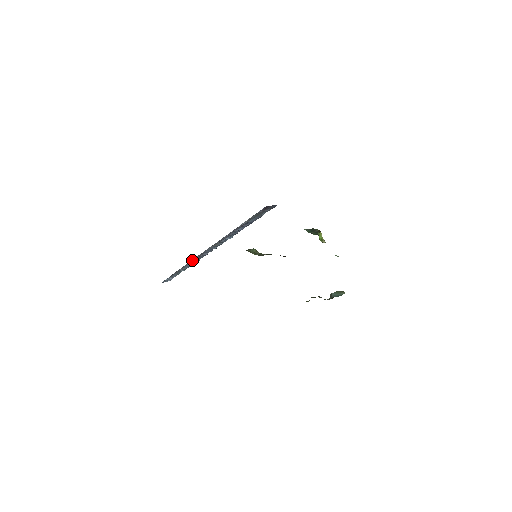
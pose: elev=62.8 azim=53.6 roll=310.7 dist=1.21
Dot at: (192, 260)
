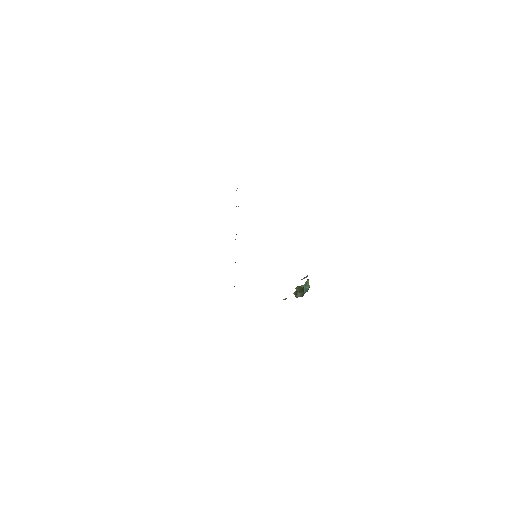
Dot at: occluded
